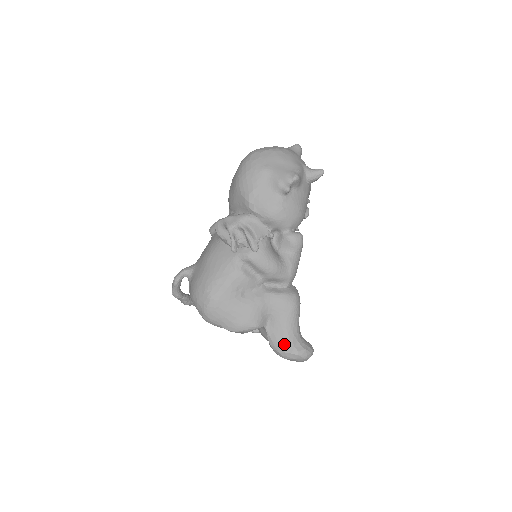
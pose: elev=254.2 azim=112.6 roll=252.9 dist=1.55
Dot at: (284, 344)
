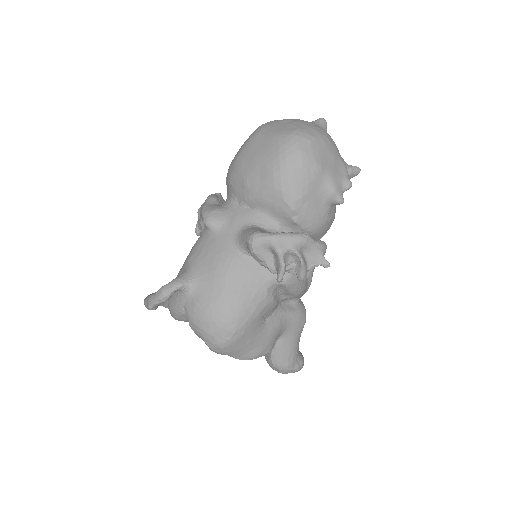
Dot at: (288, 363)
